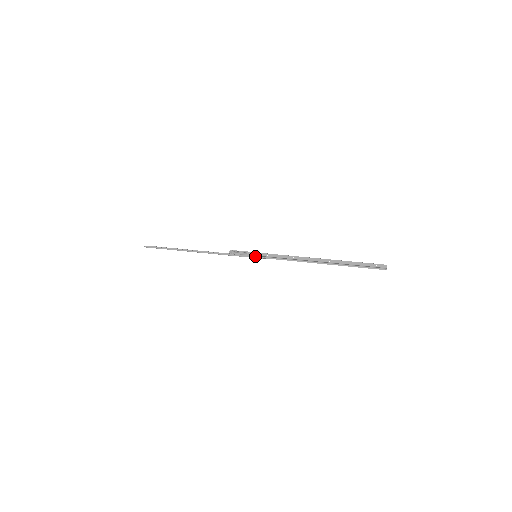
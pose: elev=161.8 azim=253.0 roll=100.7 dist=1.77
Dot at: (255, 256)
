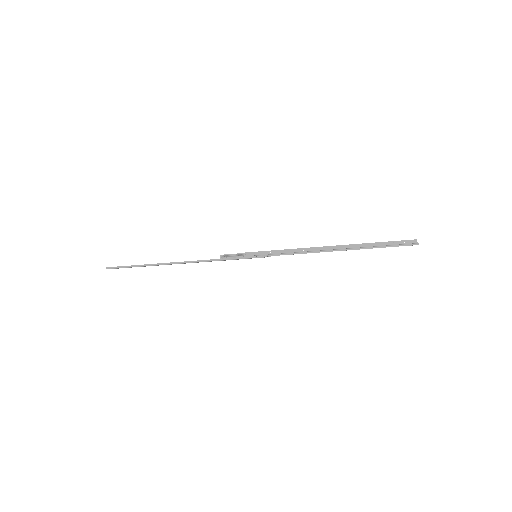
Dot at: (255, 256)
